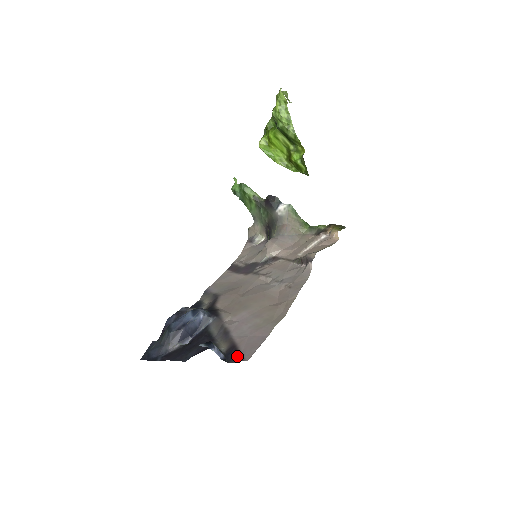
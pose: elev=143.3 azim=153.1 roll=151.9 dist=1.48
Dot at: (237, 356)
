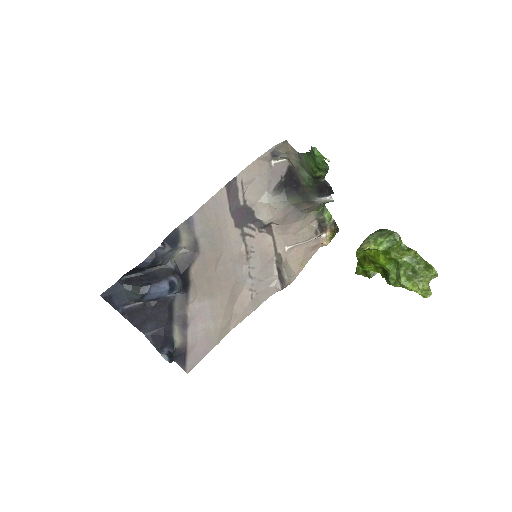
Dot at: (183, 363)
